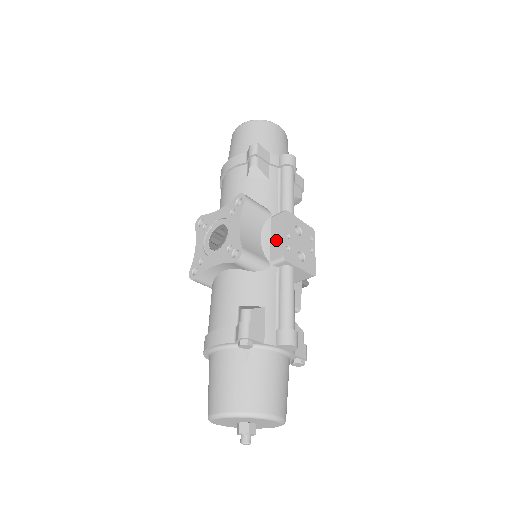
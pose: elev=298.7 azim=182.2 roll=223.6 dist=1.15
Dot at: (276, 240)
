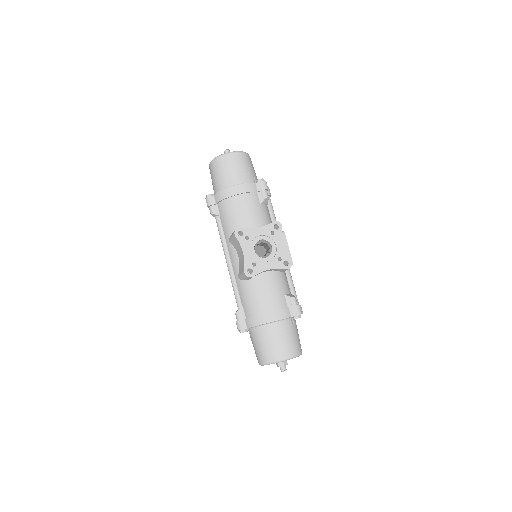
Dot at: occluded
